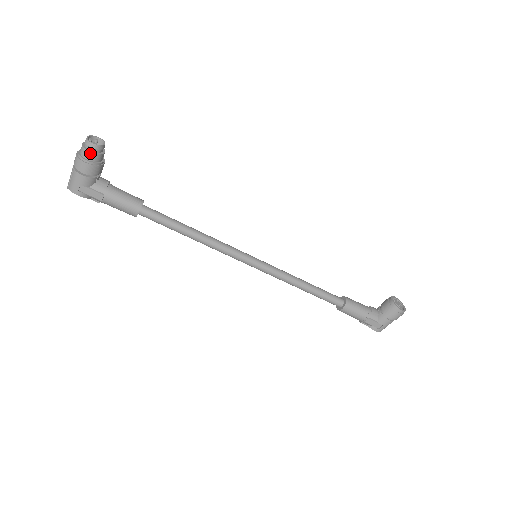
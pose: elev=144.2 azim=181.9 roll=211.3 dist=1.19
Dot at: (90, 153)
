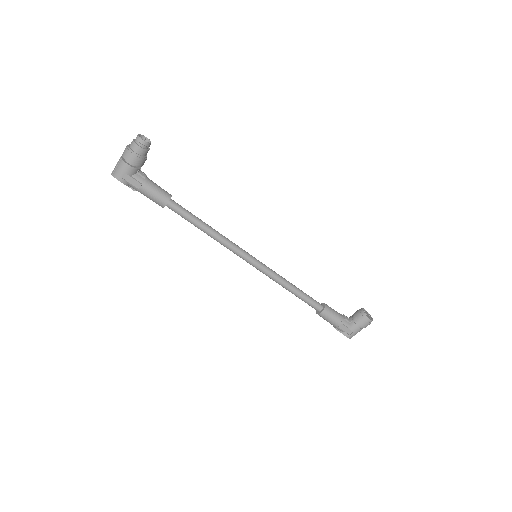
Dot at: (139, 147)
